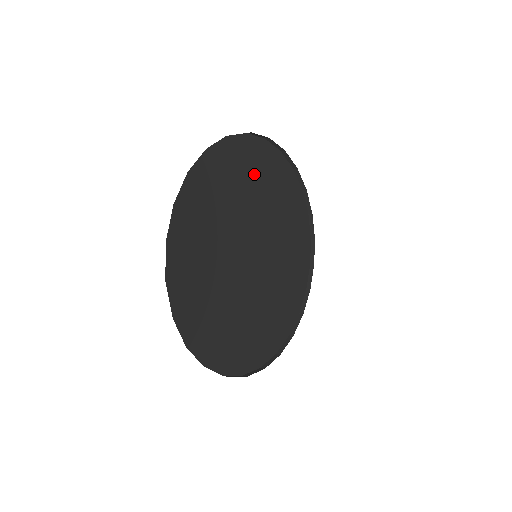
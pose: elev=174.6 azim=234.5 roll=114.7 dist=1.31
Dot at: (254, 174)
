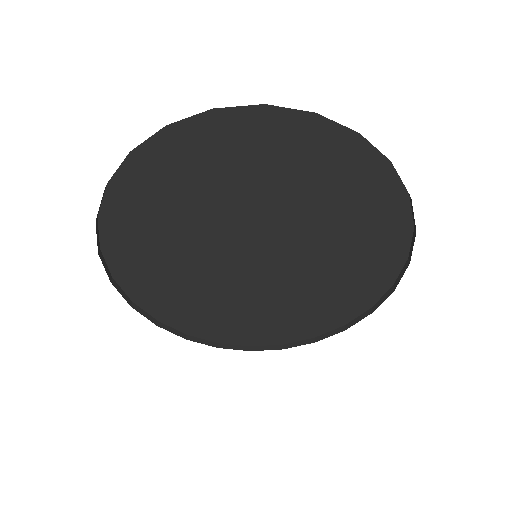
Dot at: (349, 202)
